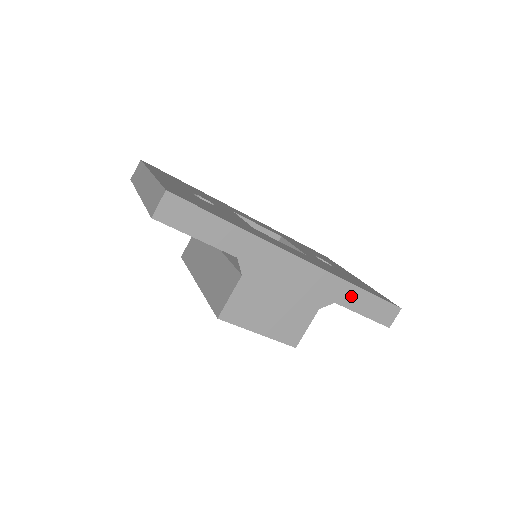
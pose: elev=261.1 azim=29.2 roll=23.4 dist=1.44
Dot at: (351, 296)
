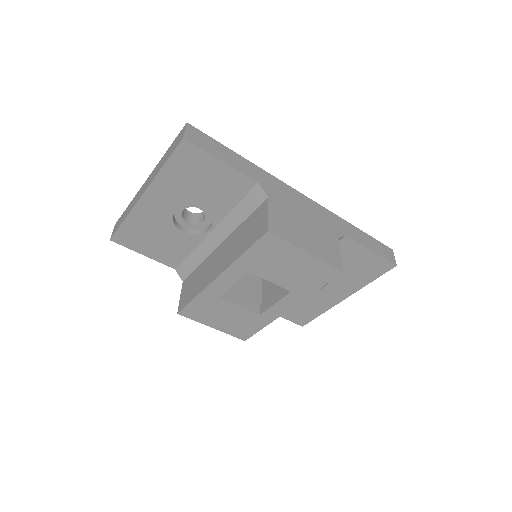
Dot at: (353, 232)
